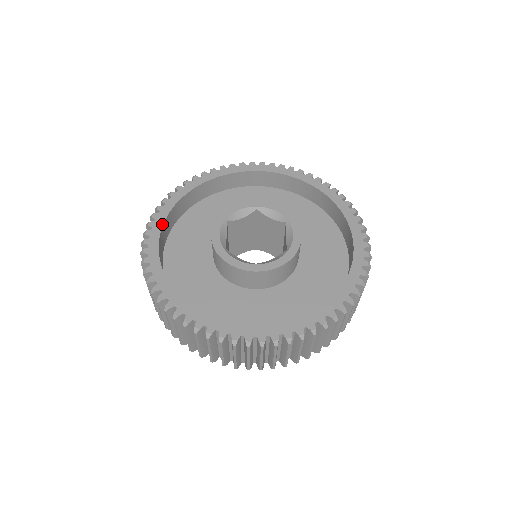
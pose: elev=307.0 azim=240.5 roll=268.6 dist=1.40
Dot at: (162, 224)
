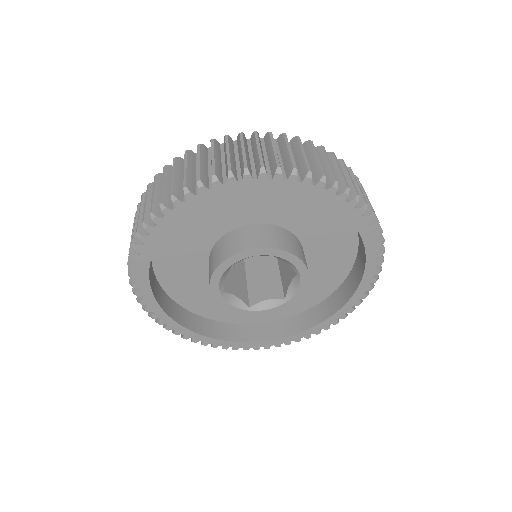
Dot at: (153, 251)
